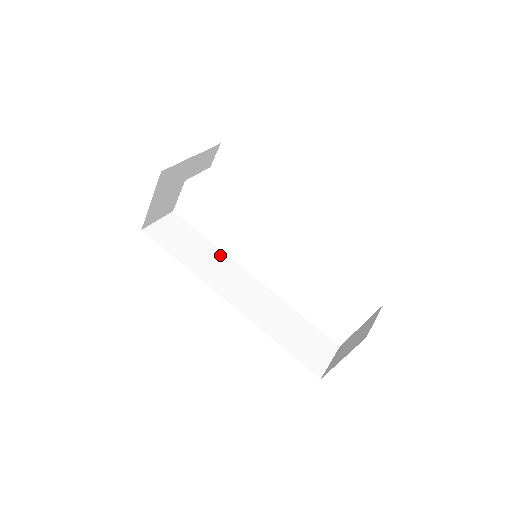
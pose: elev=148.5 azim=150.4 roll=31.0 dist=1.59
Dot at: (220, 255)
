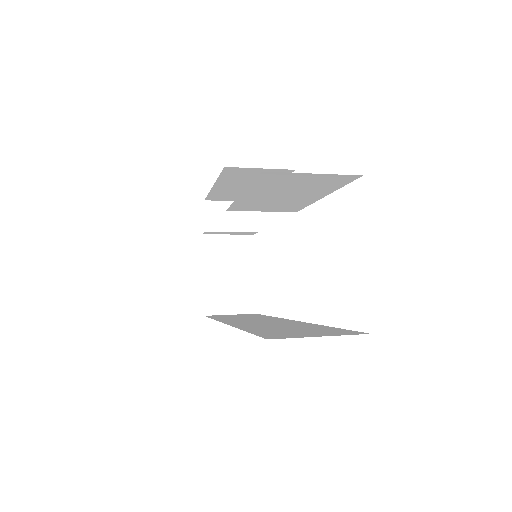
Dot at: occluded
